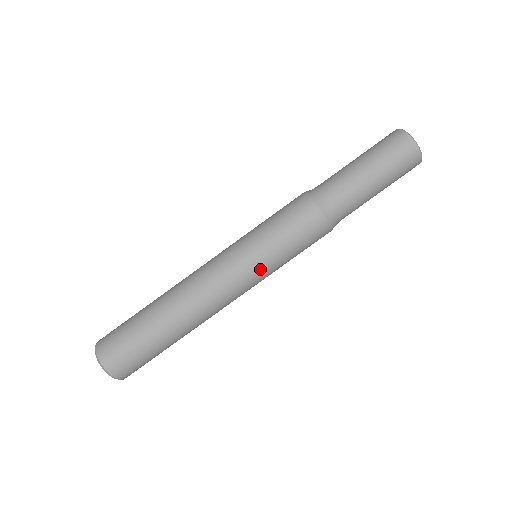
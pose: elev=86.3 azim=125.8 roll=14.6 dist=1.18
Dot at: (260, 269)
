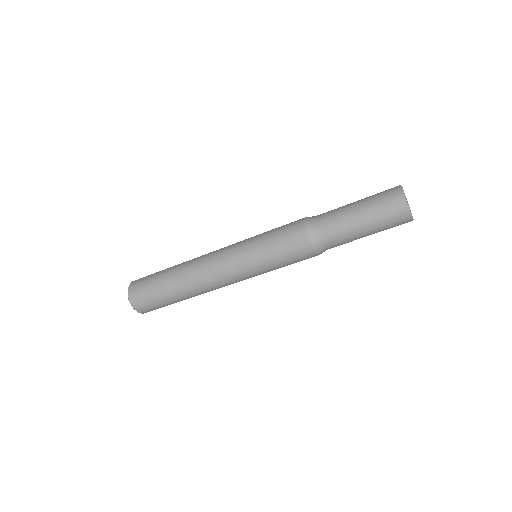
Dot at: (256, 274)
